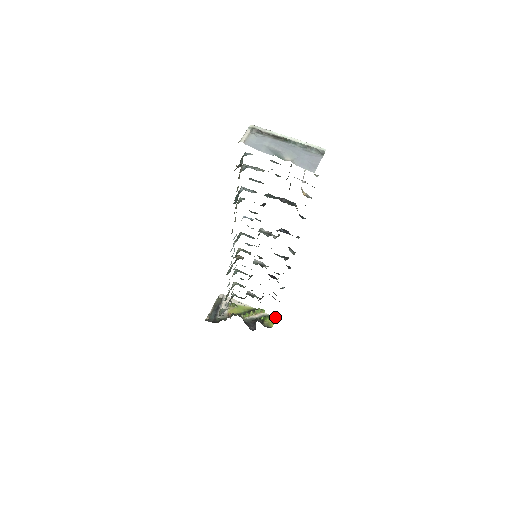
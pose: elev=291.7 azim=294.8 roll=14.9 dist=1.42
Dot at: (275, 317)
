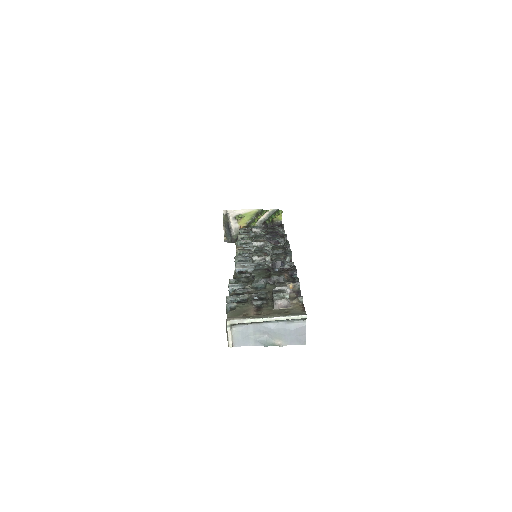
Dot at: (281, 213)
